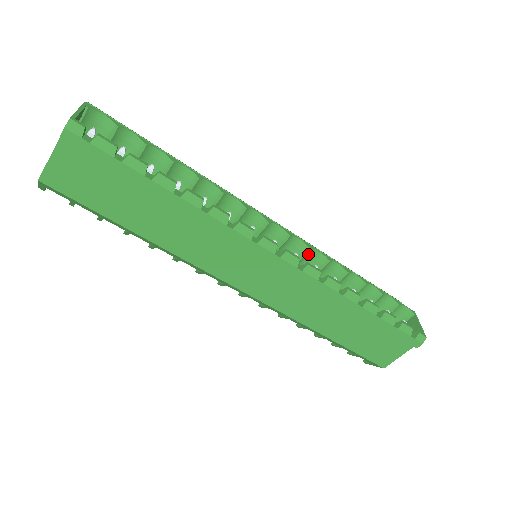
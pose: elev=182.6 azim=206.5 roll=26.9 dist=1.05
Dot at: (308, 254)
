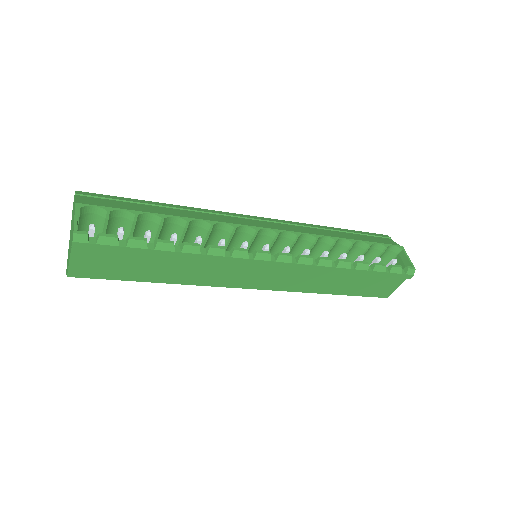
Dot at: (298, 239)
